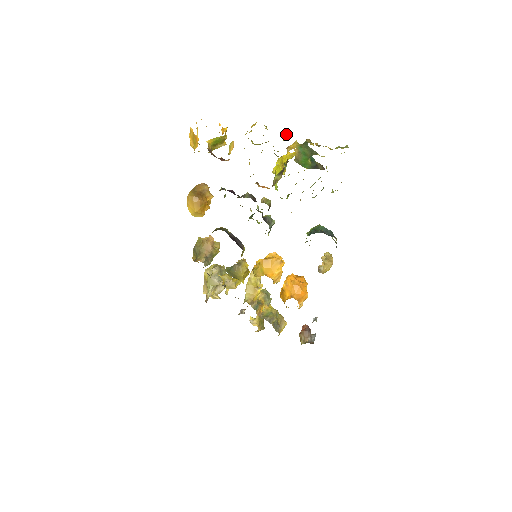
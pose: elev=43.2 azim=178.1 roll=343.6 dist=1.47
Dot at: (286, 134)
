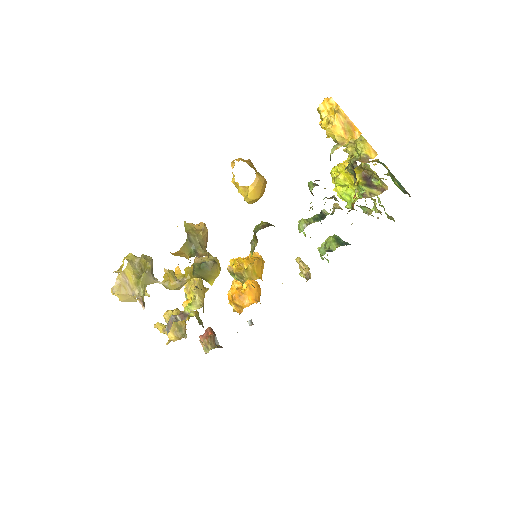
Dot at: occluded
